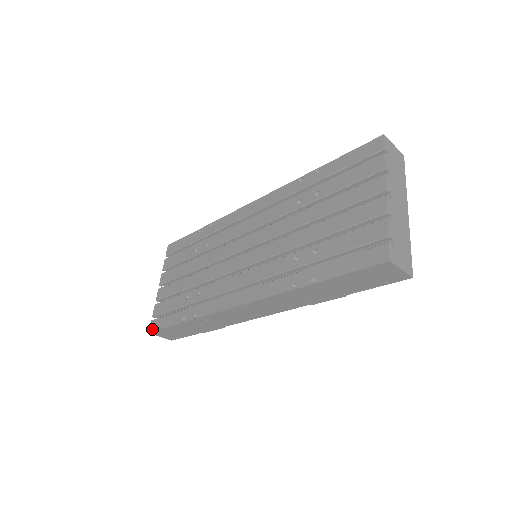
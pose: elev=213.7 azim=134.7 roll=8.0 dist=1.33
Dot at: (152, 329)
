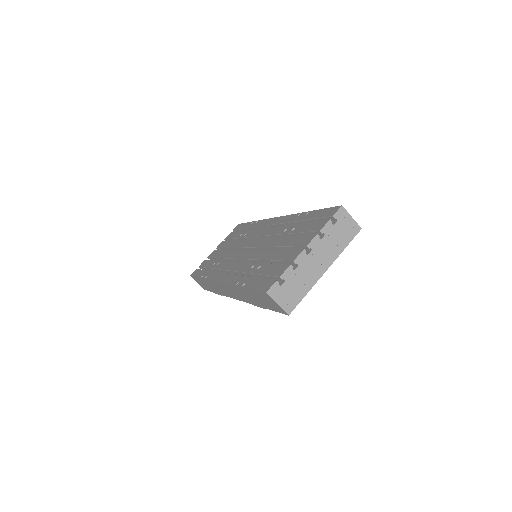
Dot at: (192, 274)
